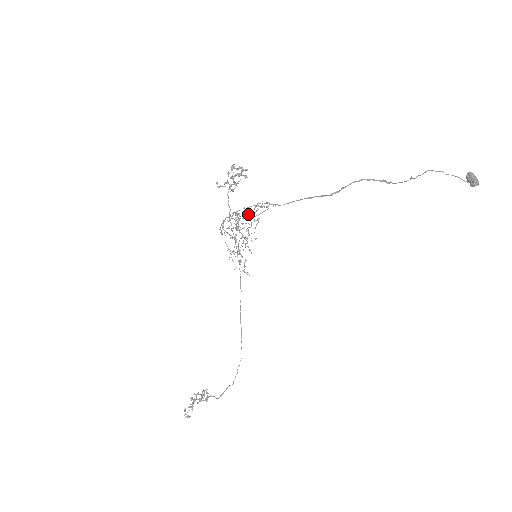
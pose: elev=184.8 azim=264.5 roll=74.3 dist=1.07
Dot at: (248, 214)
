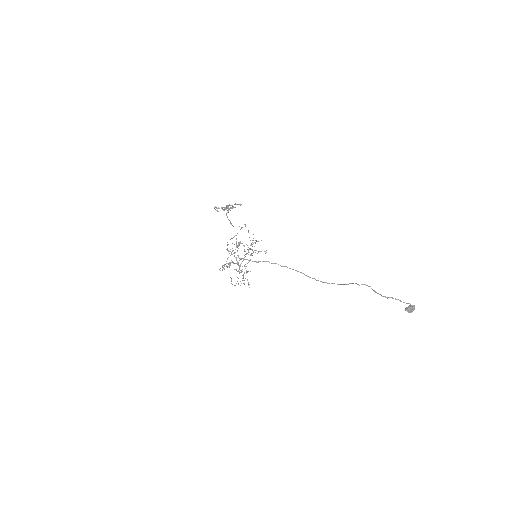
Dot at: occluded
